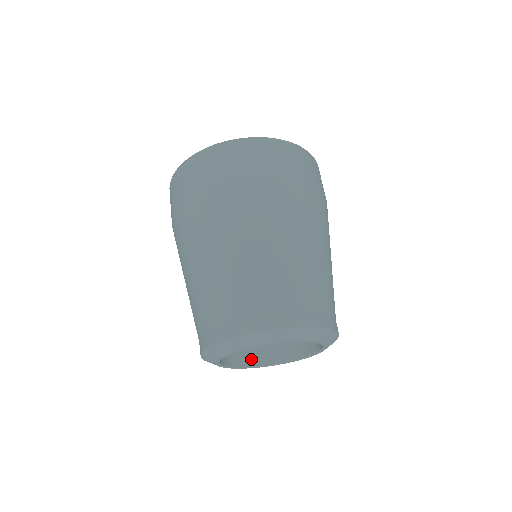
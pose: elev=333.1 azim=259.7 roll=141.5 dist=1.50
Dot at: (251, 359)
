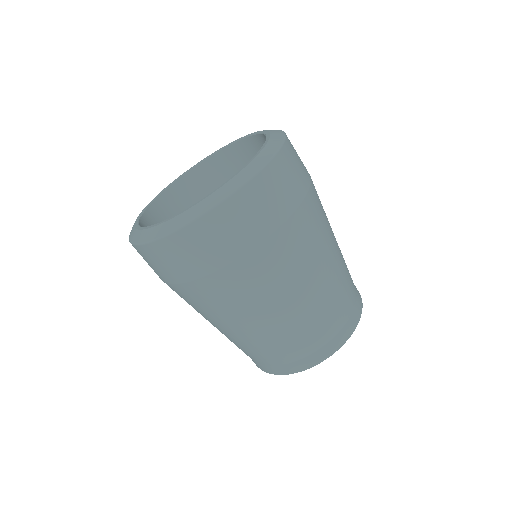
Dot at: occluded
